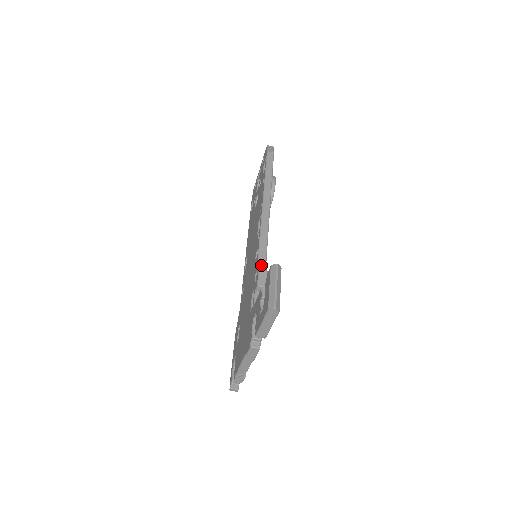
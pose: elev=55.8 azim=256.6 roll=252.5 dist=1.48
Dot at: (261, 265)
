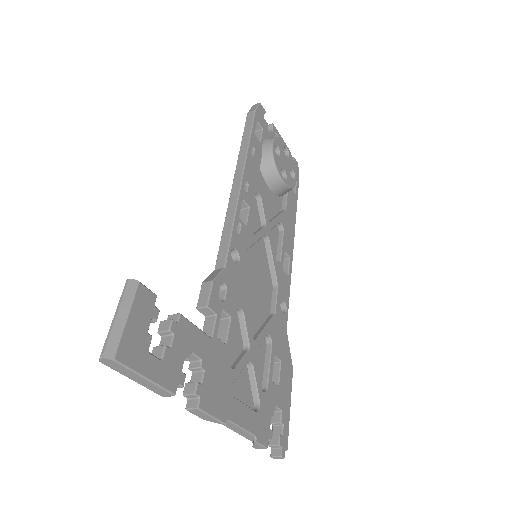
Dot at: (212, 274)
